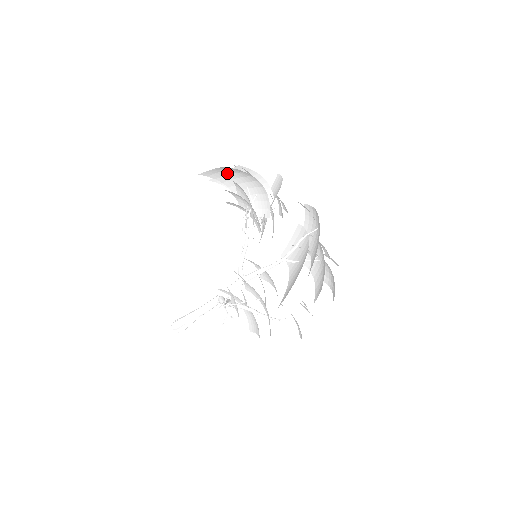
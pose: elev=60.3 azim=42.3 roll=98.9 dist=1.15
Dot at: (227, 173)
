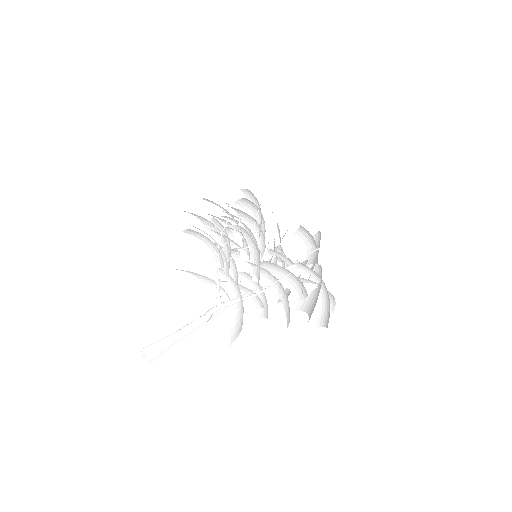
Dot at: occluded
